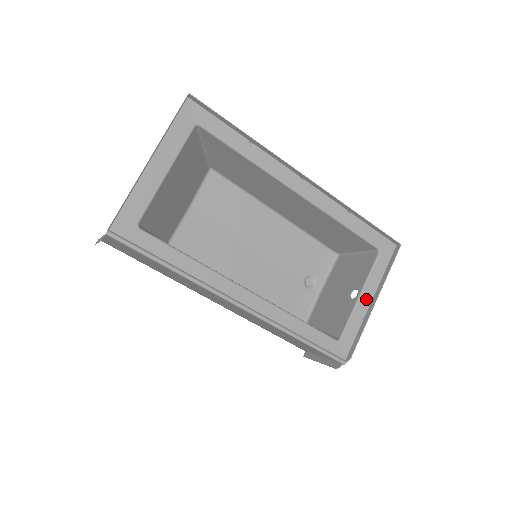
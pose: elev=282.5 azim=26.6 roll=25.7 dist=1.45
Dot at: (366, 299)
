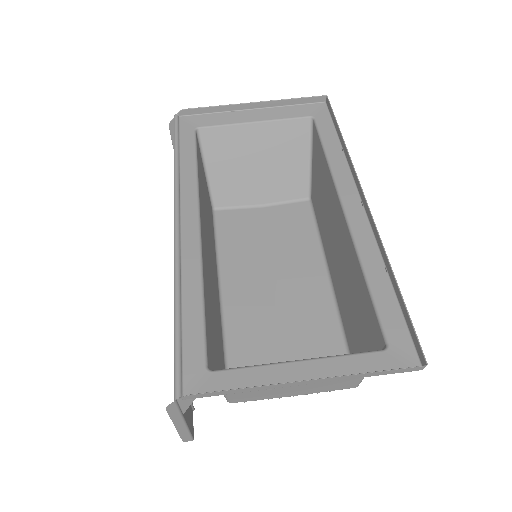
Dot at: (300, 373)
